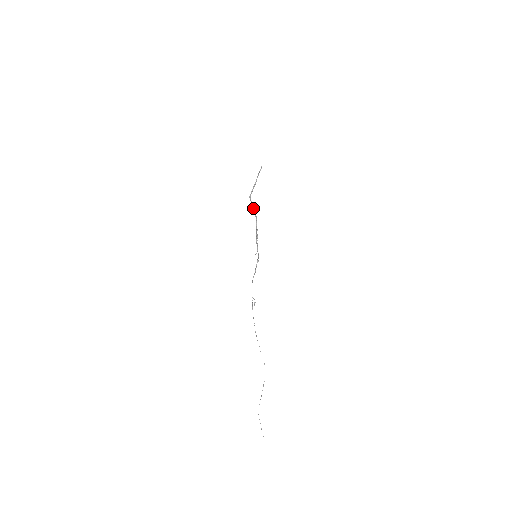
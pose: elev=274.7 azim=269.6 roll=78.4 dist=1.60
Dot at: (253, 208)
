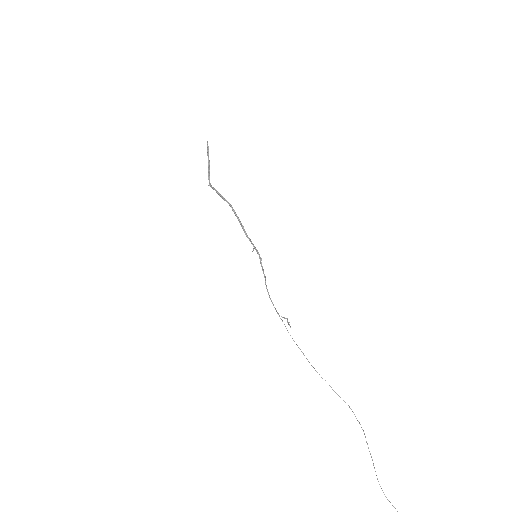
Dot at: (219, 194)
